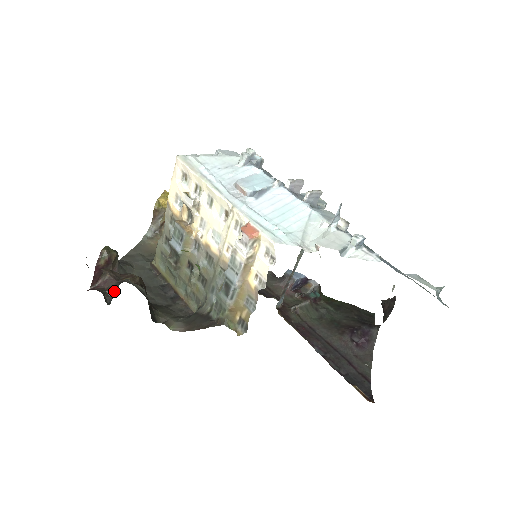
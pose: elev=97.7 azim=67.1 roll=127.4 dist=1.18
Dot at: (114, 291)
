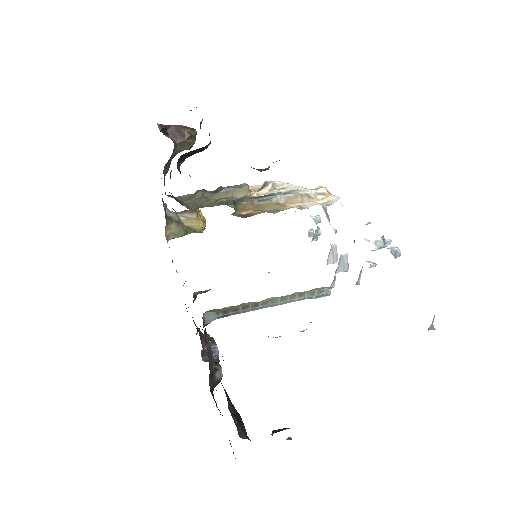
Dot at: occluded
